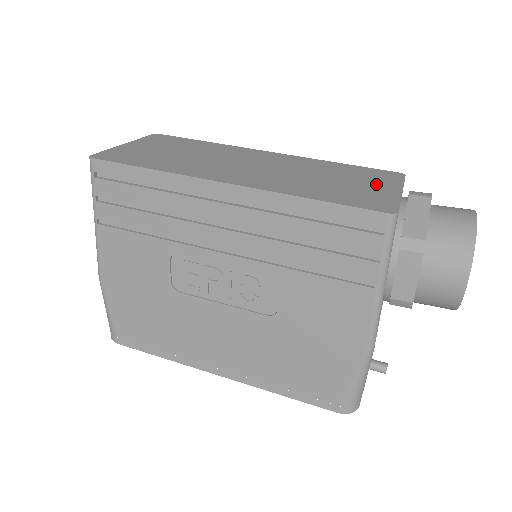
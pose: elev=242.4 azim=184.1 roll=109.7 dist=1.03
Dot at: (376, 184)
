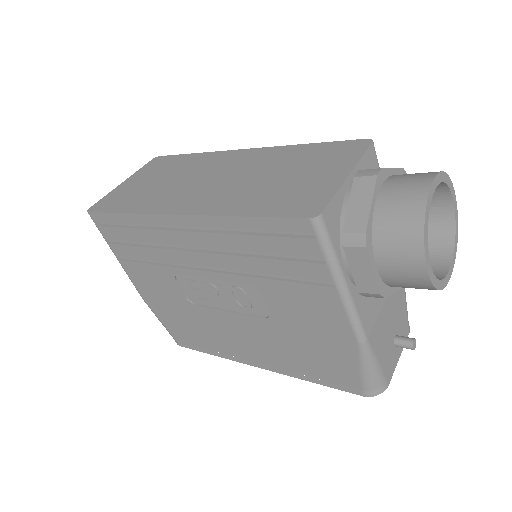
Dot at: (326, 170)
